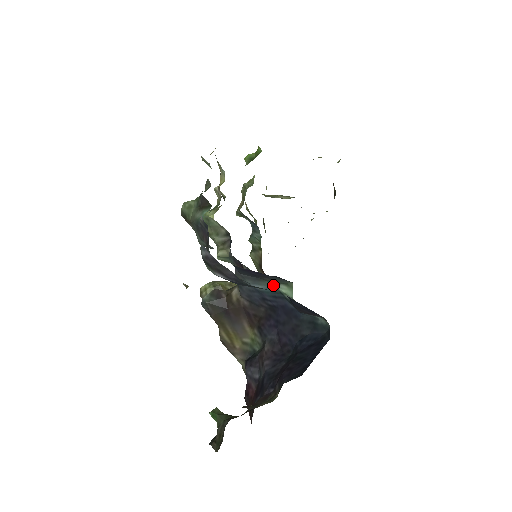
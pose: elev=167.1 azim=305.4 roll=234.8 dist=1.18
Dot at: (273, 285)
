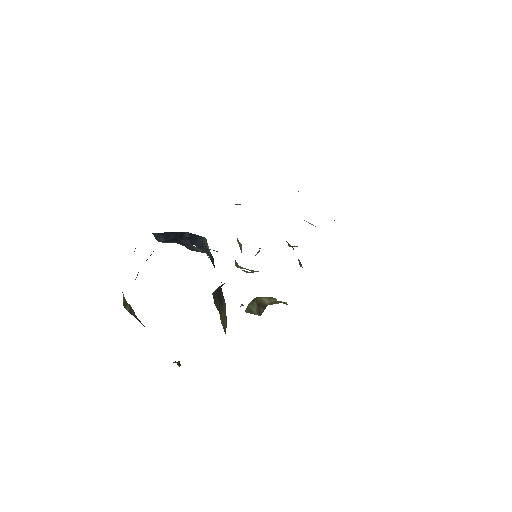
Dot at: occluded
